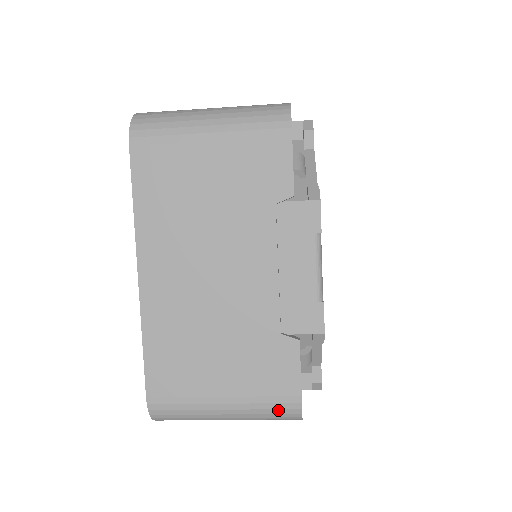
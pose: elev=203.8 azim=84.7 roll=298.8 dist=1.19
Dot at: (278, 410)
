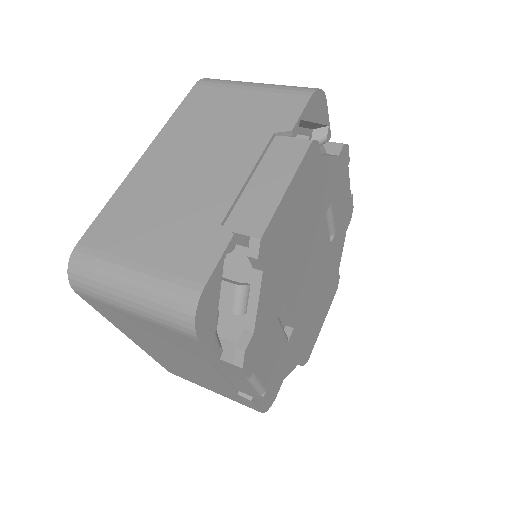
Dot at: occluded
